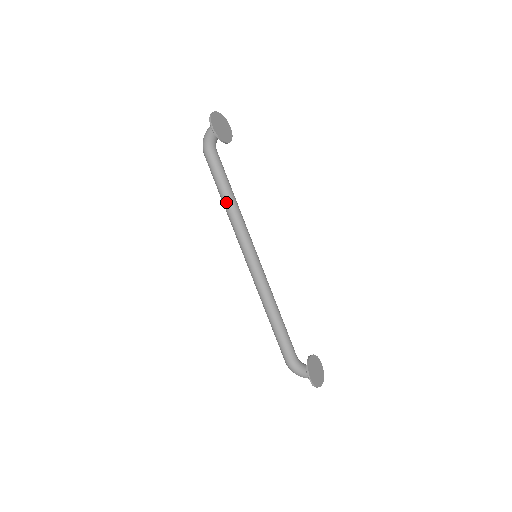
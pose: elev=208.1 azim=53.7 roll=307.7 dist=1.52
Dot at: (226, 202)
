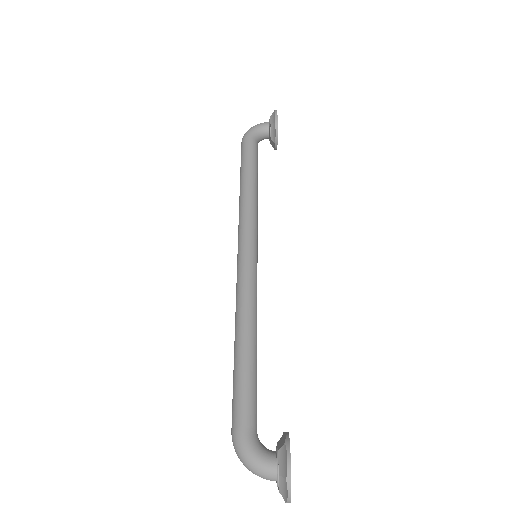
Dot at: (249, 183)
